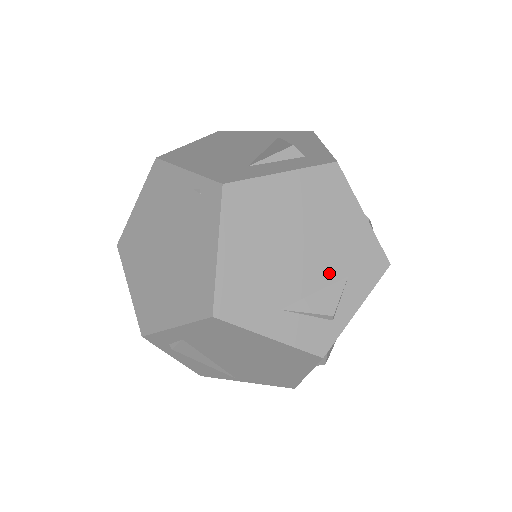
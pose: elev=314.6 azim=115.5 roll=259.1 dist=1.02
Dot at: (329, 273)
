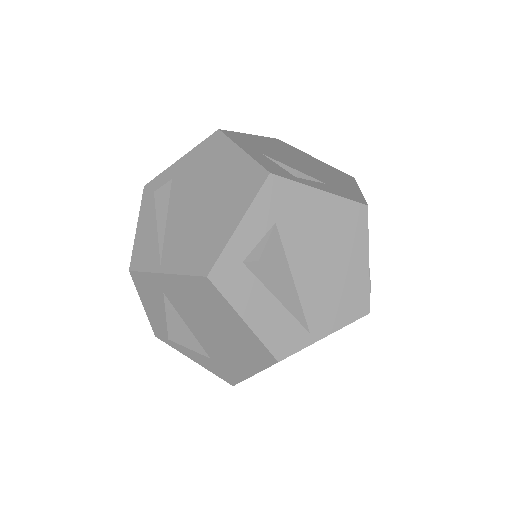
Dot at: (312, 175)
